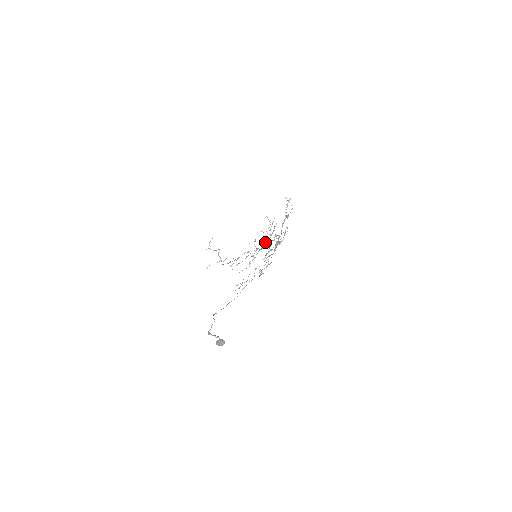
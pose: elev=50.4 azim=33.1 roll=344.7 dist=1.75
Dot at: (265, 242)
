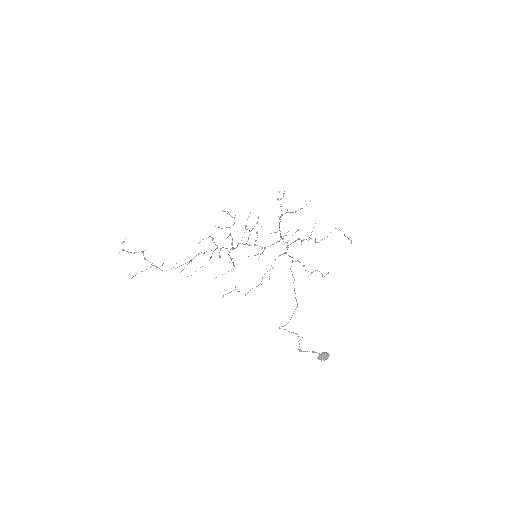
Dot at: (241, 240)
